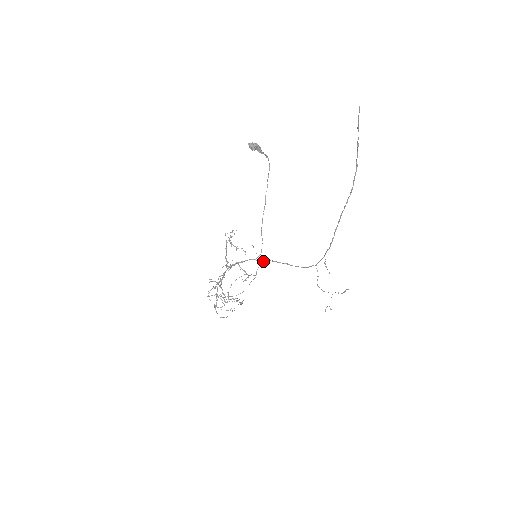
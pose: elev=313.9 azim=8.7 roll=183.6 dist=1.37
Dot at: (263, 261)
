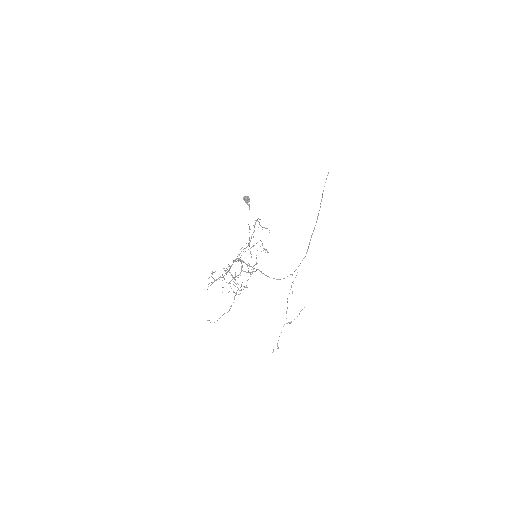
Dot at: (254, 268)
